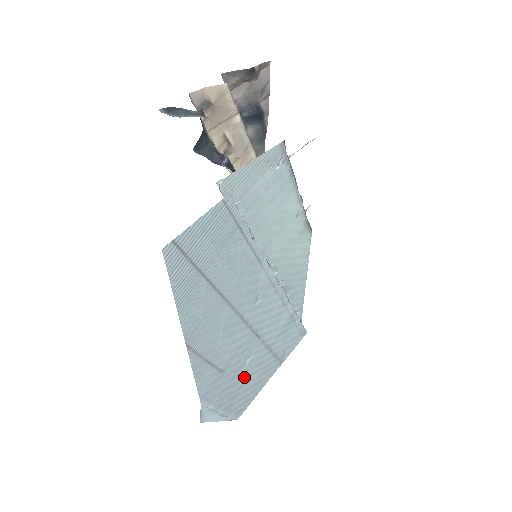
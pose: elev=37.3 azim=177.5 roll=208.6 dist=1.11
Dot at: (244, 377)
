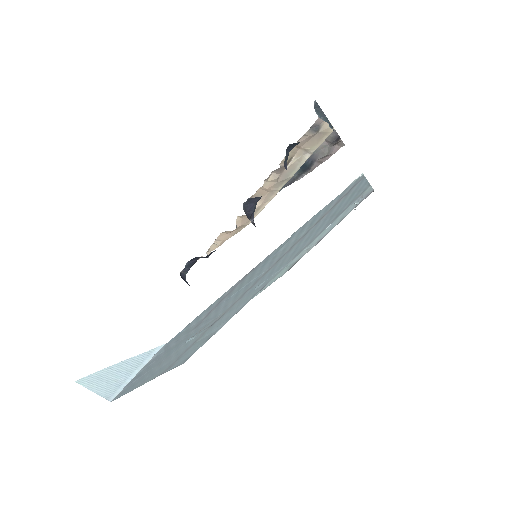
Dot at: (170, 354)
